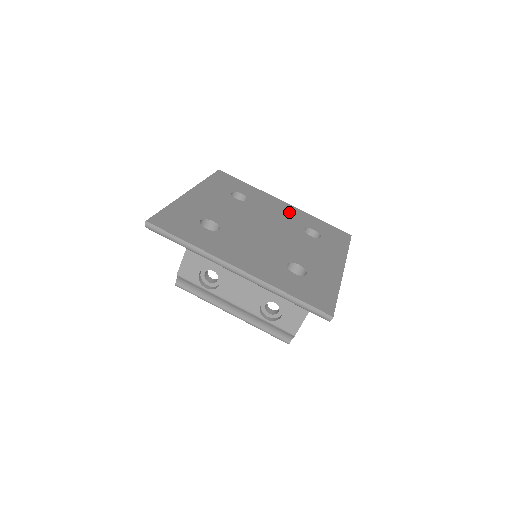
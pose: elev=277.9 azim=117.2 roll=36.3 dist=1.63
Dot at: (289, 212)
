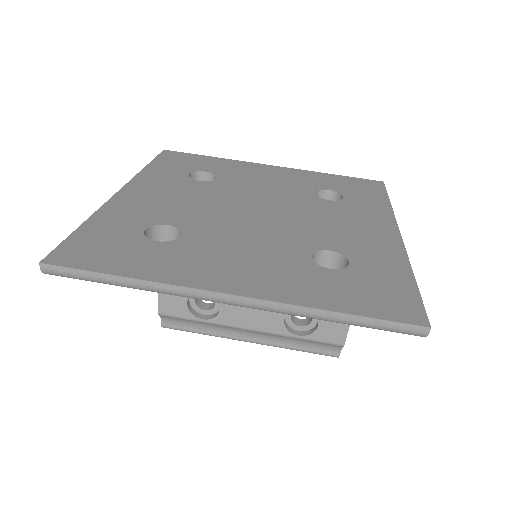
Dot at: (283, 176)
